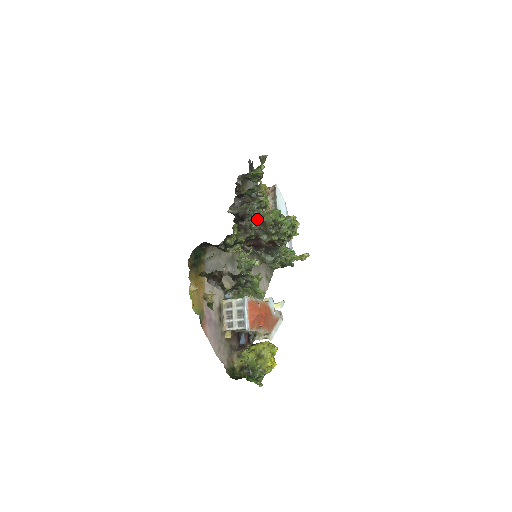
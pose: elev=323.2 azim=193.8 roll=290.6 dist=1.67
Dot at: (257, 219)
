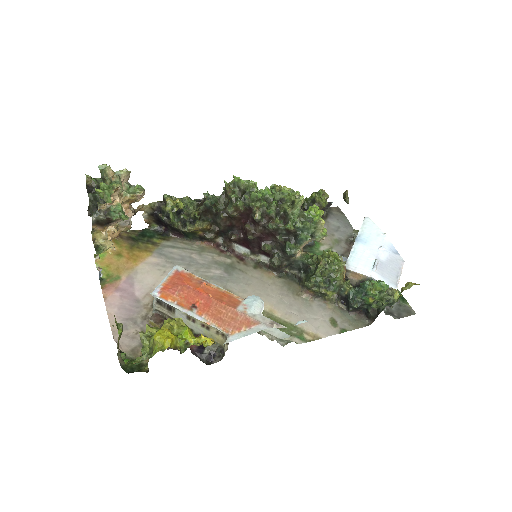
Dot at: occluded
